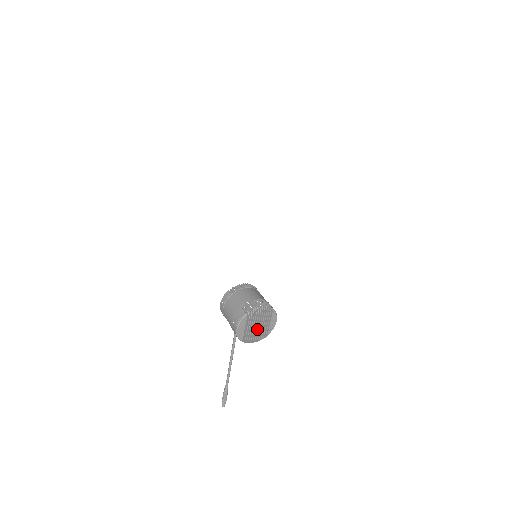
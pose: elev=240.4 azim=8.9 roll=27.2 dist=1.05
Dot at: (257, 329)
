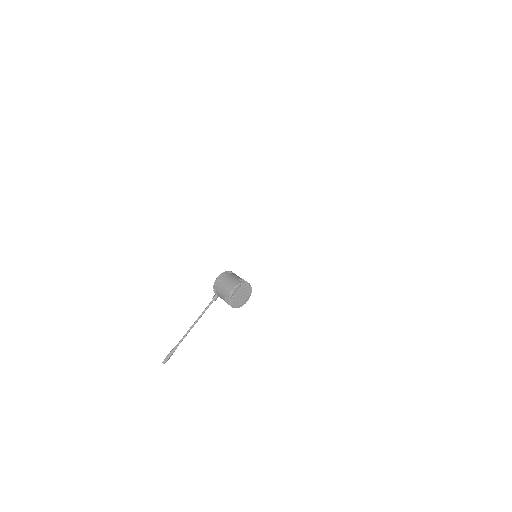
Dot at: (241, 297)
